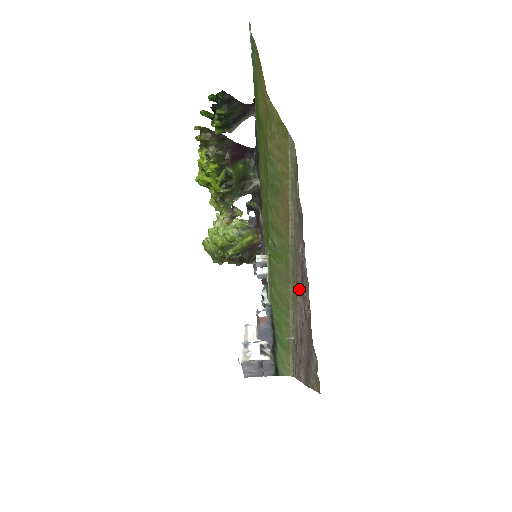
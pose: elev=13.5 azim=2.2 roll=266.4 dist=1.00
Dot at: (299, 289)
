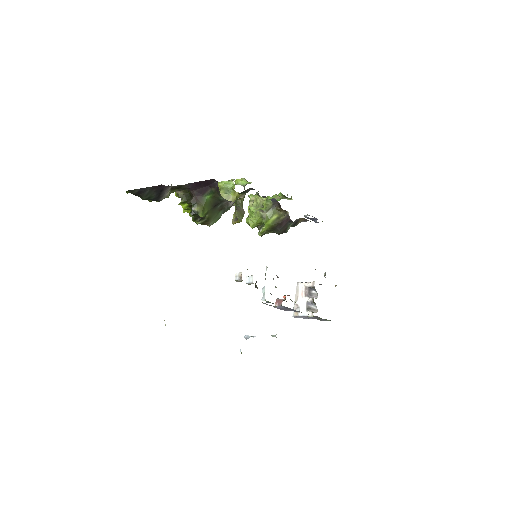
Dot at: occluded
